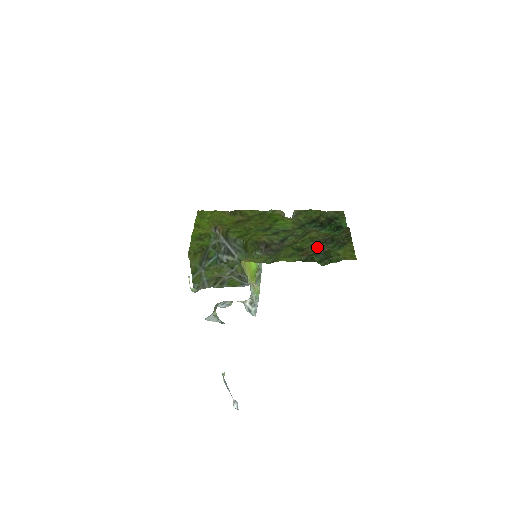
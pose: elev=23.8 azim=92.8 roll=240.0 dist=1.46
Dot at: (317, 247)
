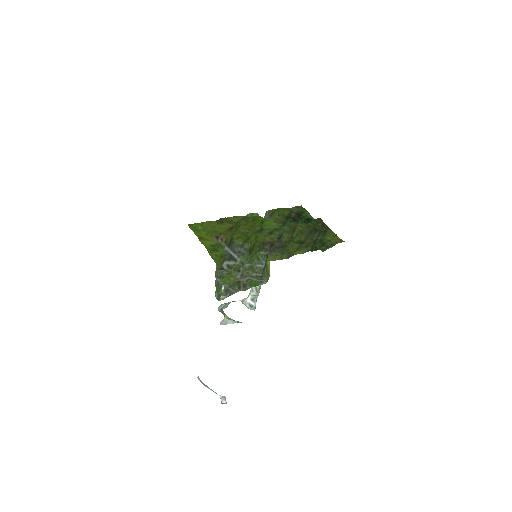
Dot at: (312, 238)
